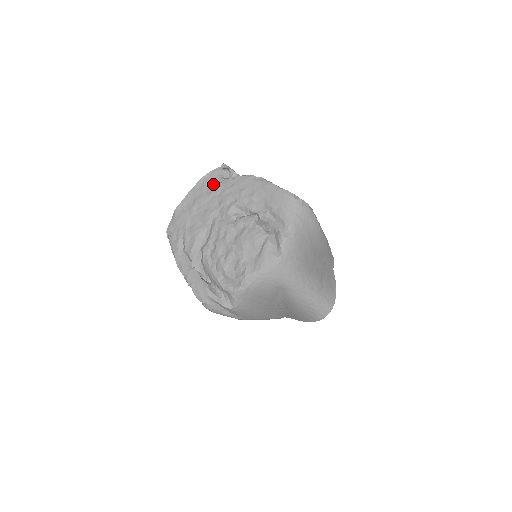
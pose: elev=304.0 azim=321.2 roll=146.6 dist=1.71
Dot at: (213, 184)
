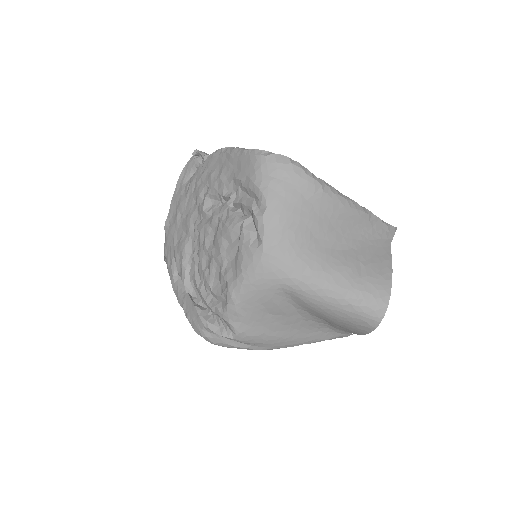
Dot at: (189, 180)
